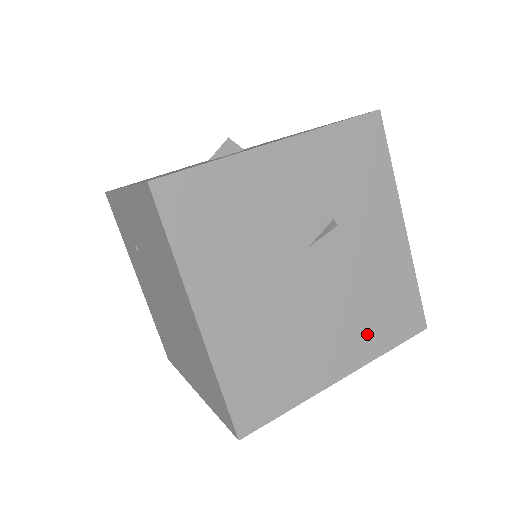
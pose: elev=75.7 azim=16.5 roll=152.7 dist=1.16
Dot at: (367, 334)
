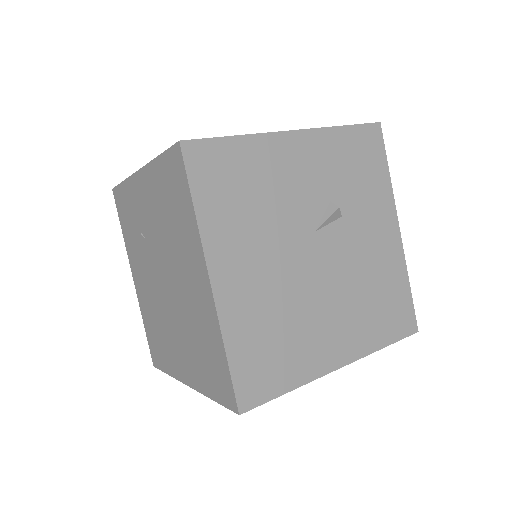
Dot at: (364, 327)
